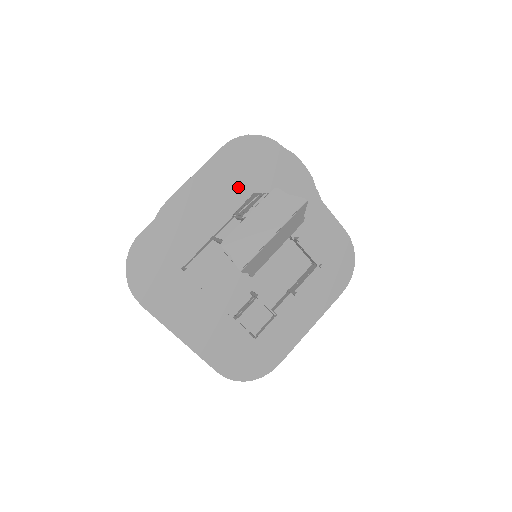
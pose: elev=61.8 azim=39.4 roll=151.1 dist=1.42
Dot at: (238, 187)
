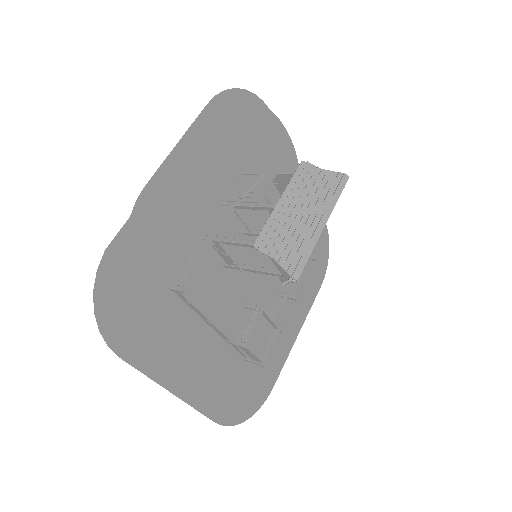
Dot at: (227, 162)
